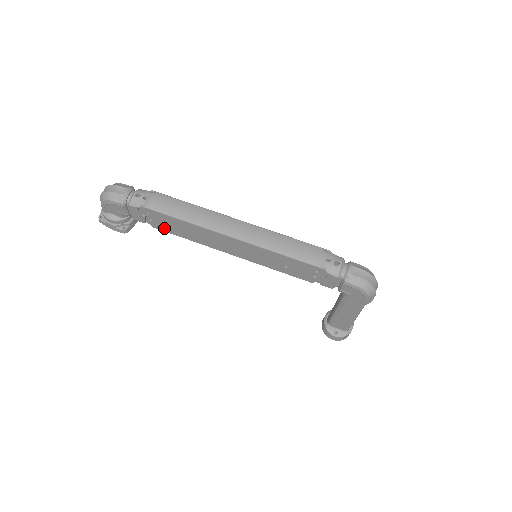
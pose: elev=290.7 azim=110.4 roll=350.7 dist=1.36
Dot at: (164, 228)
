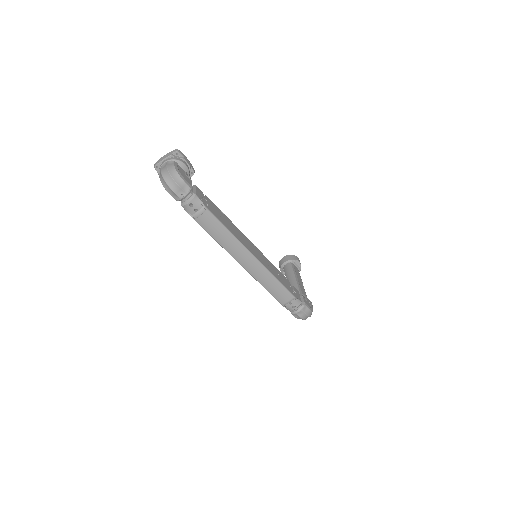
Dot at: occluded
